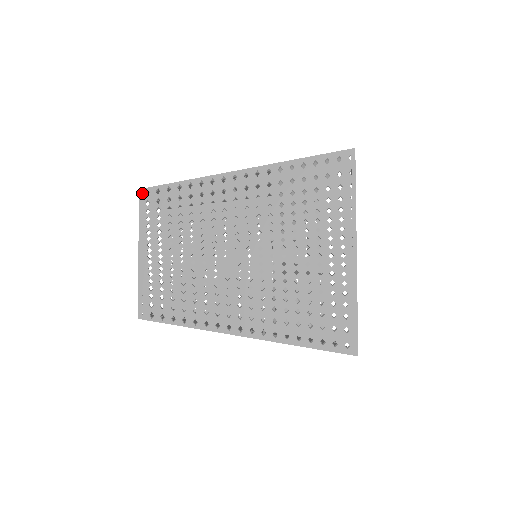
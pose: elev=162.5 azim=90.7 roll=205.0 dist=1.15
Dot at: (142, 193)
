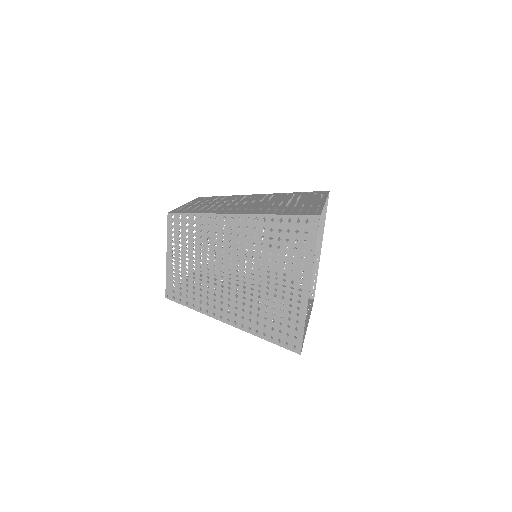
Dot at: (170, 216)
